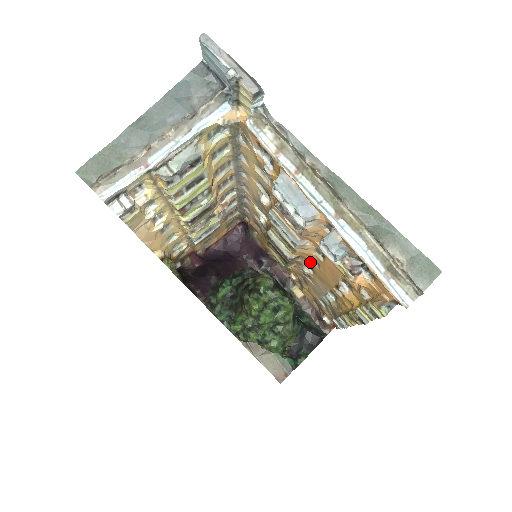
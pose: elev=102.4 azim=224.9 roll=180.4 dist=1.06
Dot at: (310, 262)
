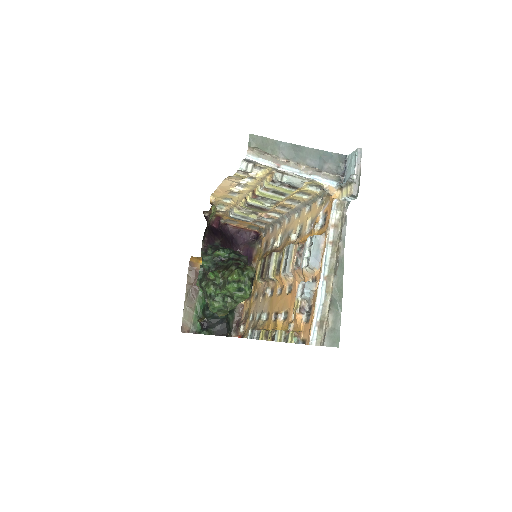
Dot at: (277, 289)
